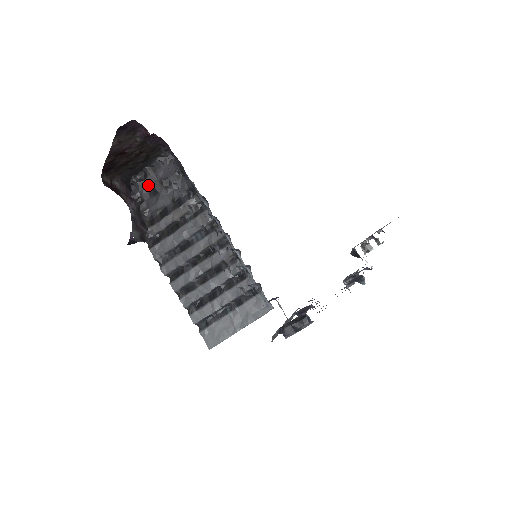
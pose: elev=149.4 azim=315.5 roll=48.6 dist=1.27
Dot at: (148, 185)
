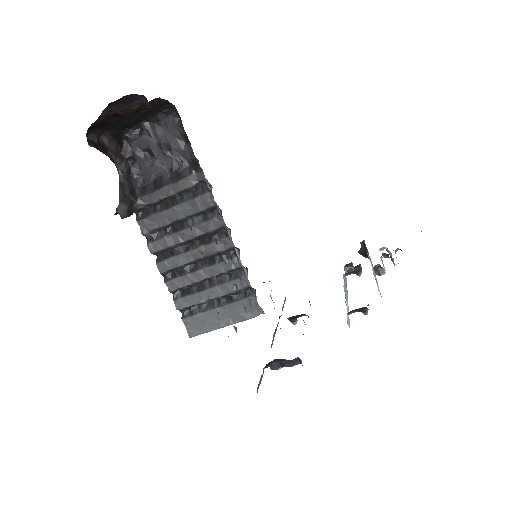
Dot at: (143, 144)
